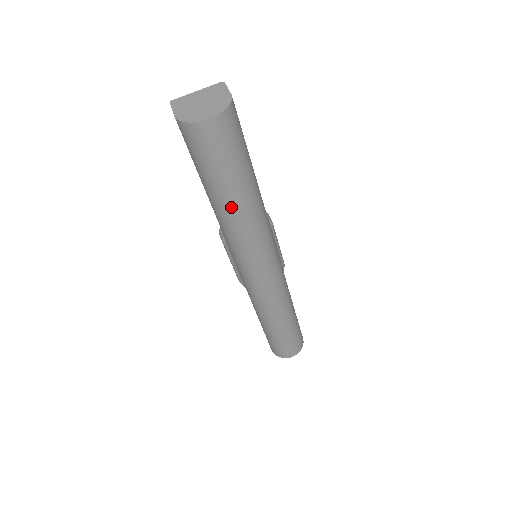
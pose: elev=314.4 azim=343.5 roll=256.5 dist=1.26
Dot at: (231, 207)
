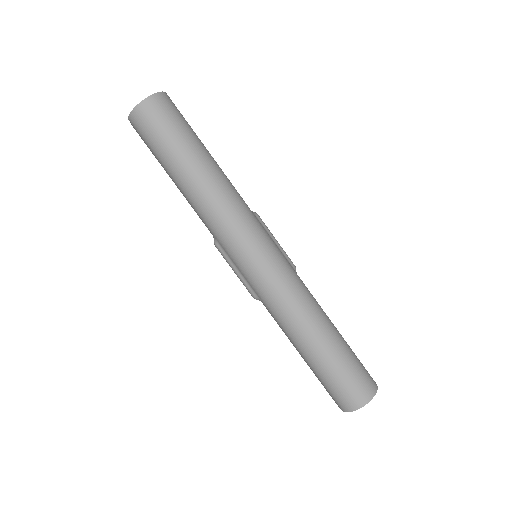
Dot at: (193, 178)
